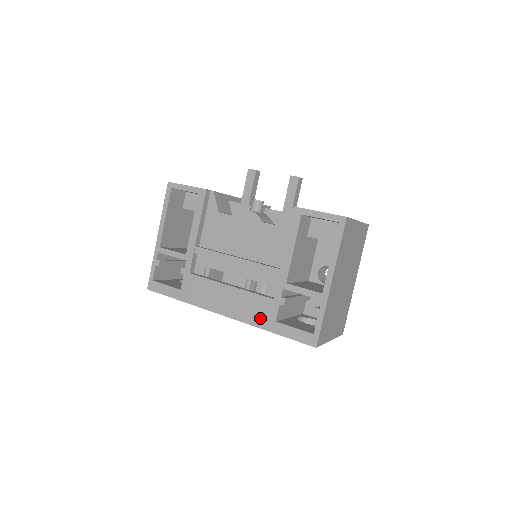
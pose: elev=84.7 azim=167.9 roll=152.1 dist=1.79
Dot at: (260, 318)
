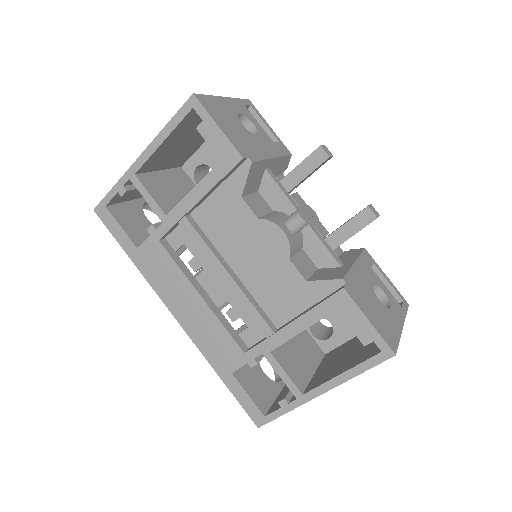
Dot at: (216, 356)
